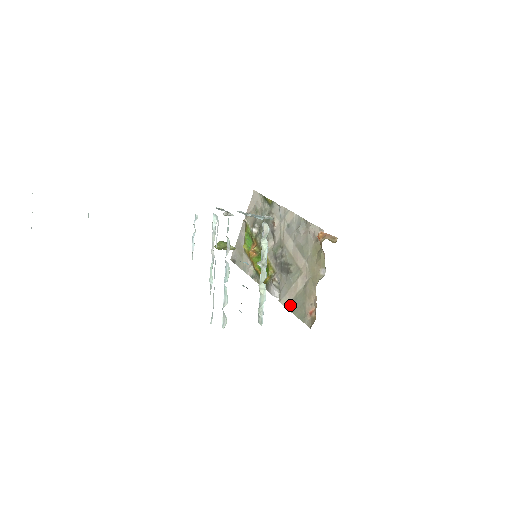
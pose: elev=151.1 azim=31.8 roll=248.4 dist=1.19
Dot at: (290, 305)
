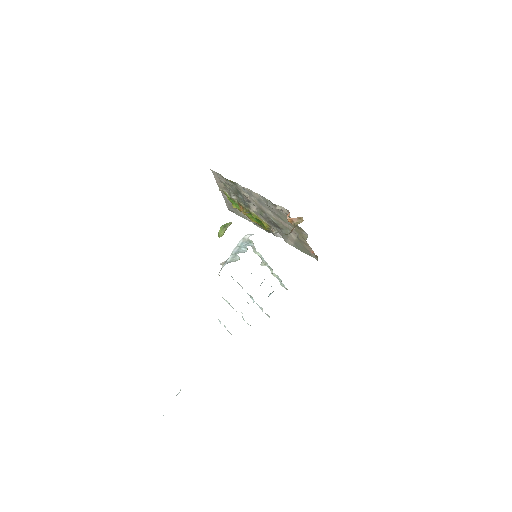
Dot at: (295, 246)
